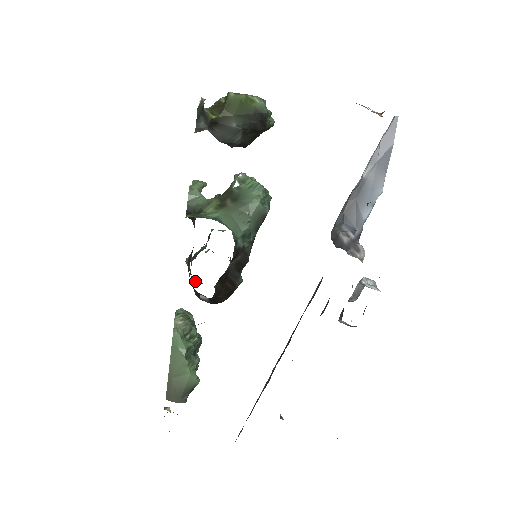
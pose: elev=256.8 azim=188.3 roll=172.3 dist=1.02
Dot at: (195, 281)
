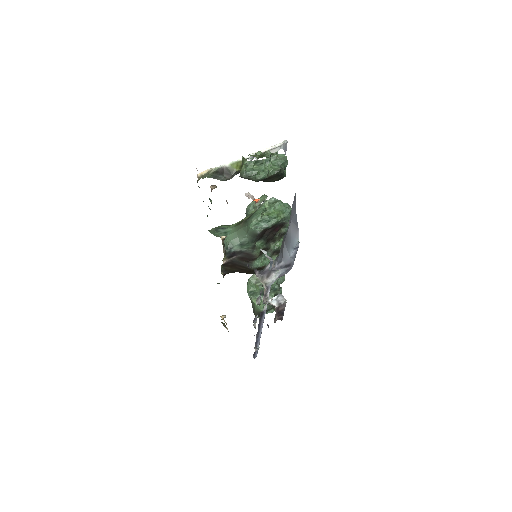
Dot at: occluded
